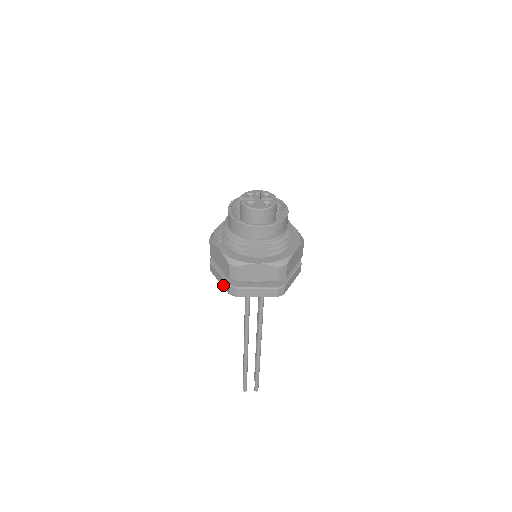
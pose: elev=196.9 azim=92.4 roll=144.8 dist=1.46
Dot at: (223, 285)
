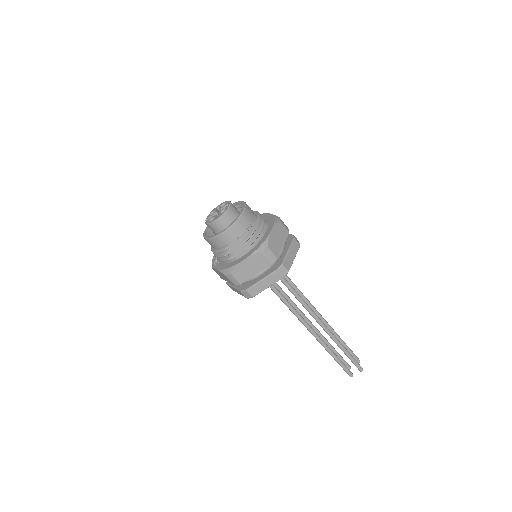
Dot at: occluded
